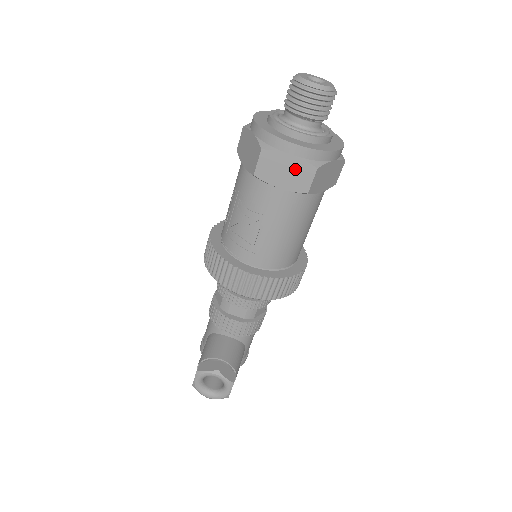
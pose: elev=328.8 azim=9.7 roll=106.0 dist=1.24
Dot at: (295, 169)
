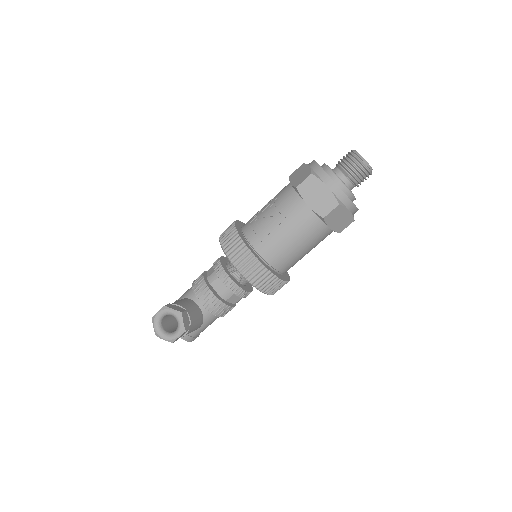
Dot at: (325, 197)
